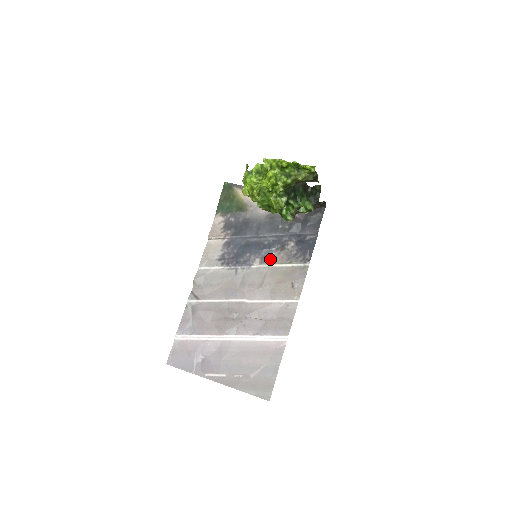
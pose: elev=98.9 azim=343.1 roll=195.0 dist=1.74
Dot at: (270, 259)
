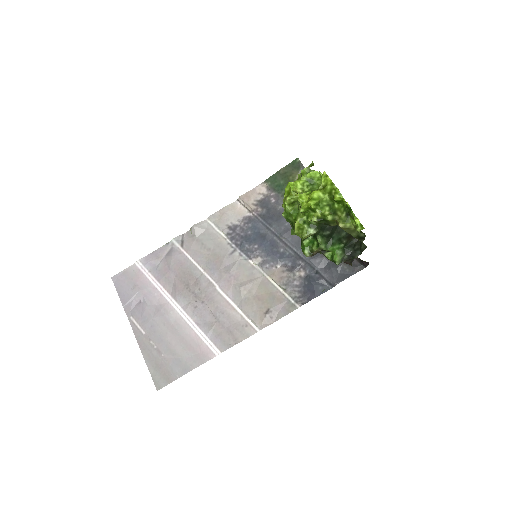
Dot at: (271, 269)
